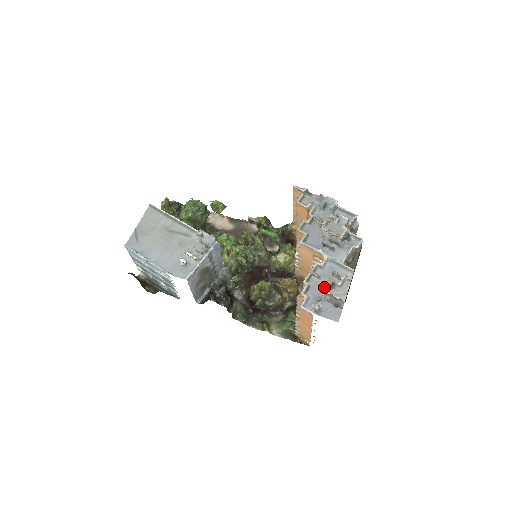
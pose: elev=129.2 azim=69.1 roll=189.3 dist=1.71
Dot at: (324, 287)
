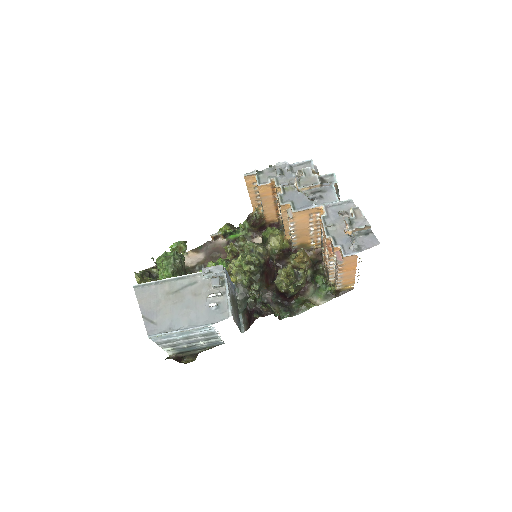
Dot at: (346, 228)
